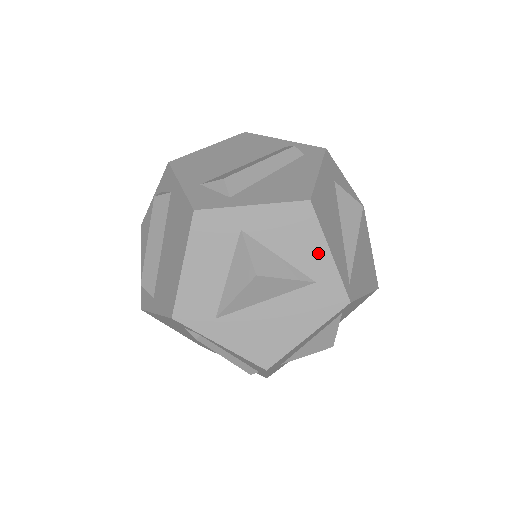
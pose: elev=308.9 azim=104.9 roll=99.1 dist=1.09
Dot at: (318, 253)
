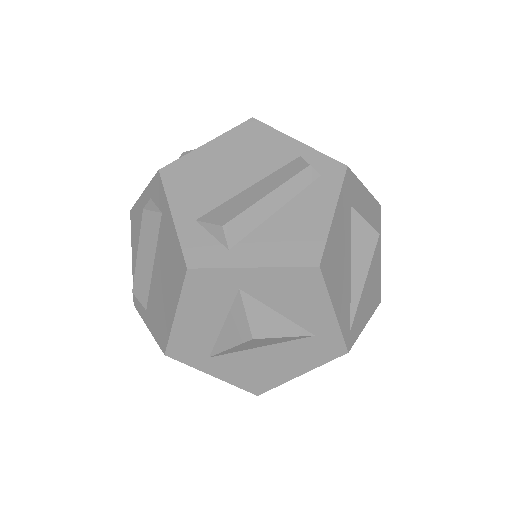
Dot at: (321, 312)
